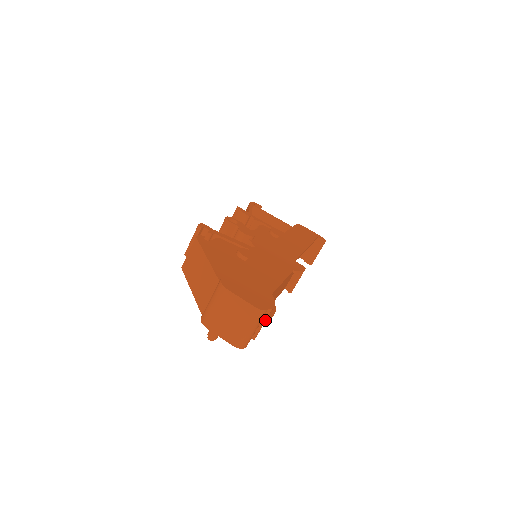
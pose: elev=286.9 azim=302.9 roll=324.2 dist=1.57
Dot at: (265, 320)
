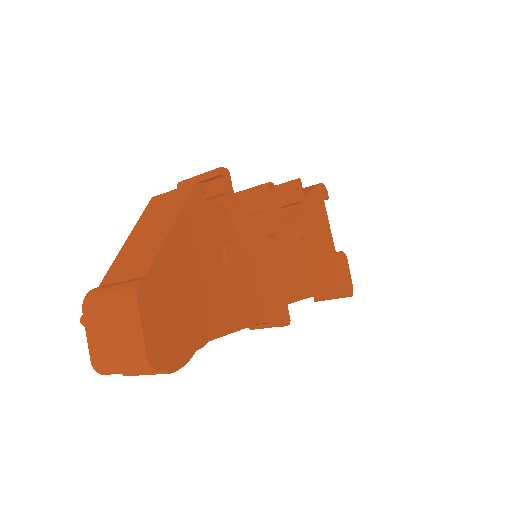
Dot at: (153, 374)
